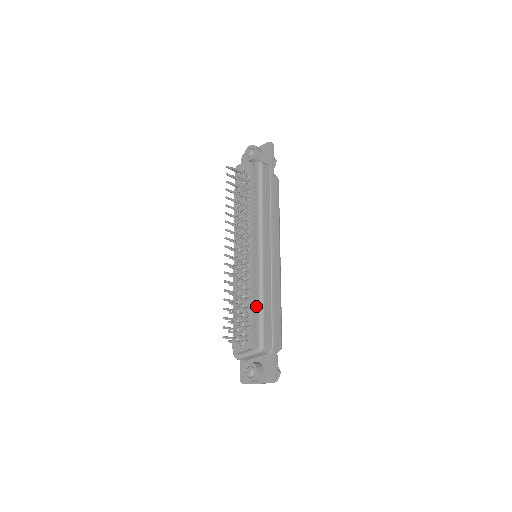
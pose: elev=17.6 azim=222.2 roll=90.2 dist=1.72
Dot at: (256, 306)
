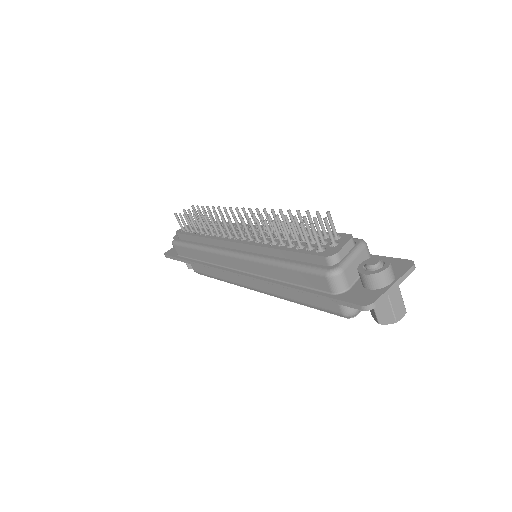
Dot at: occluded
